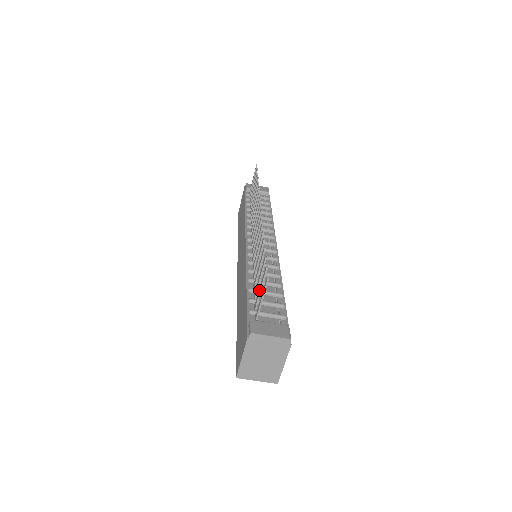
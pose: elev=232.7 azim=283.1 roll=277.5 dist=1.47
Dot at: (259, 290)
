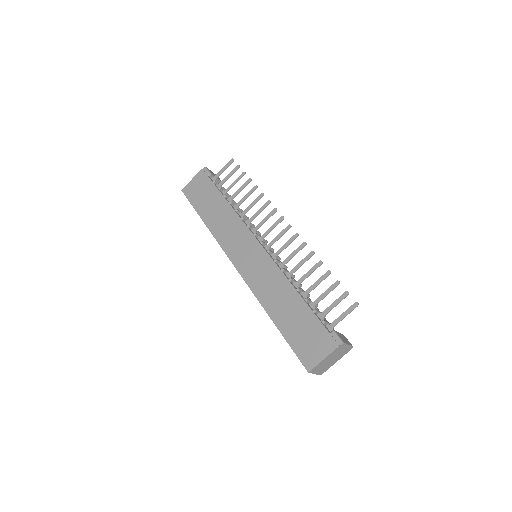
Dot at: (332, 306)
